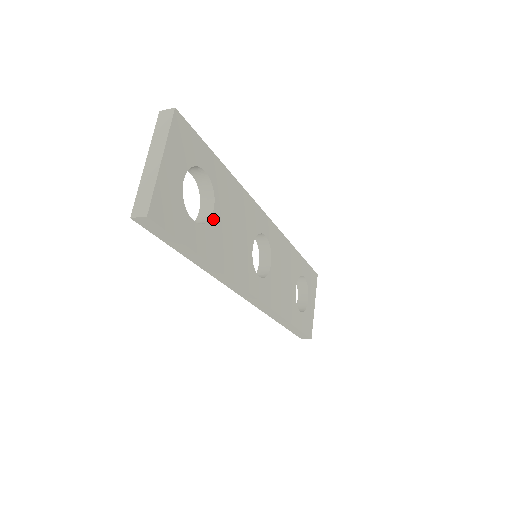
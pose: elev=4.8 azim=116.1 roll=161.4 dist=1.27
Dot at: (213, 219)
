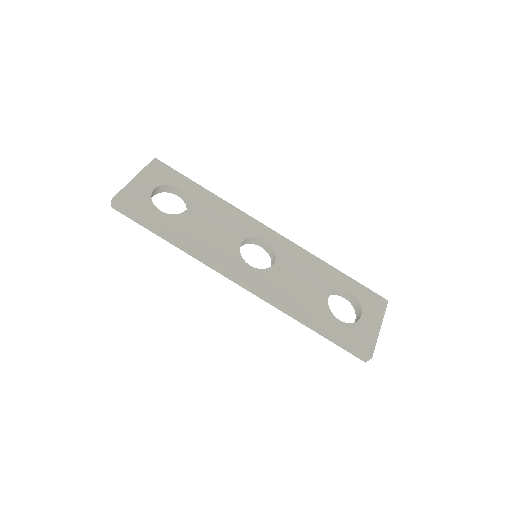
Dot at: (185, 214)
